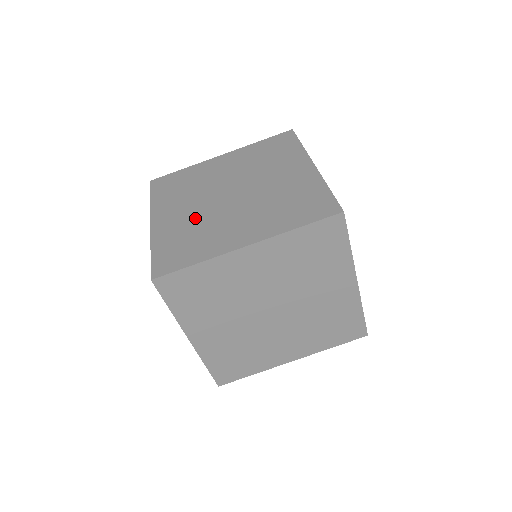
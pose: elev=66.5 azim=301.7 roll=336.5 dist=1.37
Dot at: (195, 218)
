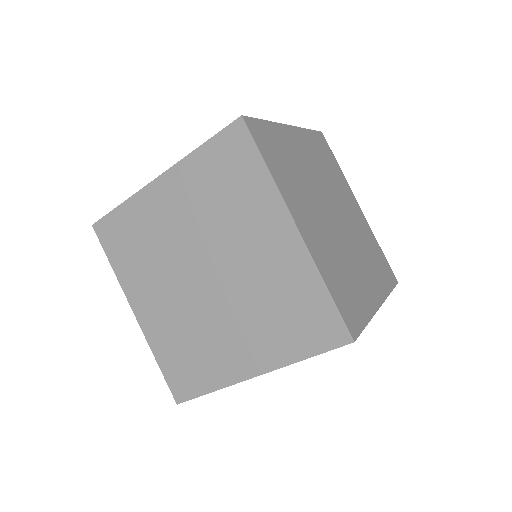
Dot at: occluded
